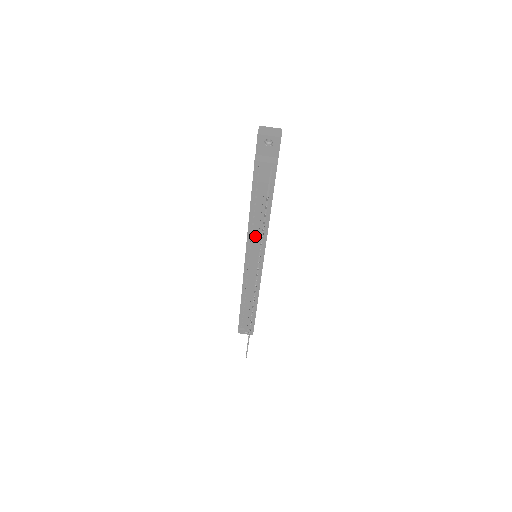
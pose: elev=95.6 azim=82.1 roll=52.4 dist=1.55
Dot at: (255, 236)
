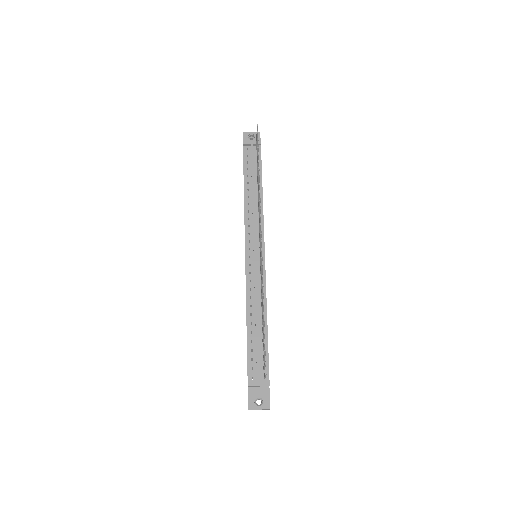
Dot at: (252, 218)
